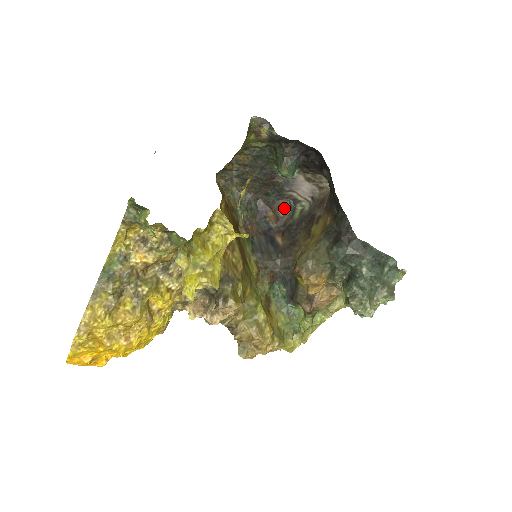
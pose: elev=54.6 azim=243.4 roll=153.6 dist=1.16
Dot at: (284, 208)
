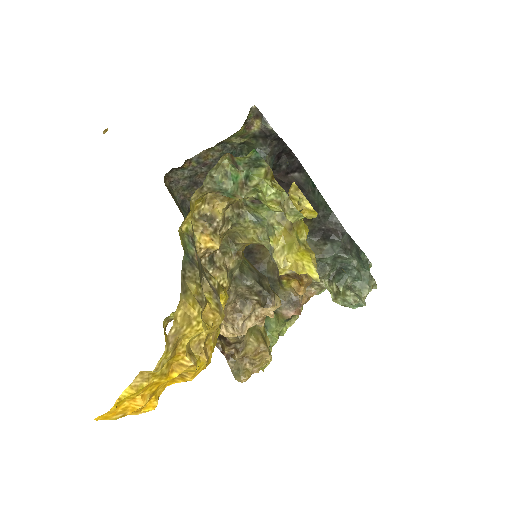
Dot at: occluded
